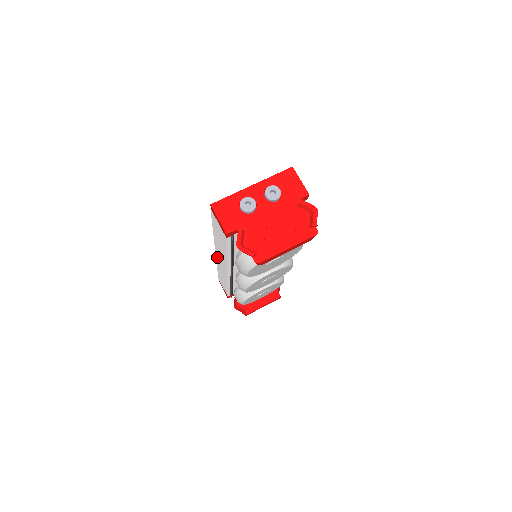
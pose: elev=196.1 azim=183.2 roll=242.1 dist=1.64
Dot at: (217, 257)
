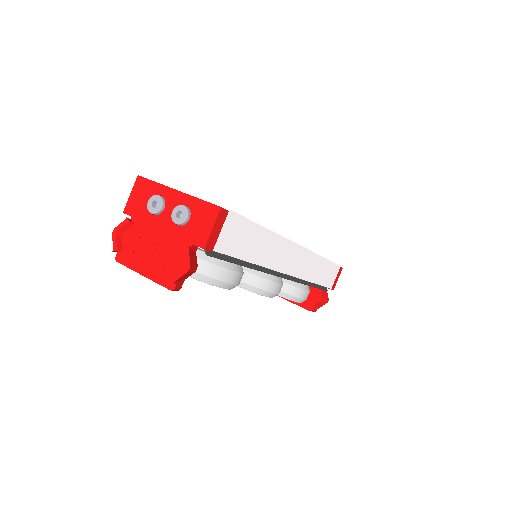
Dot at: occluded
